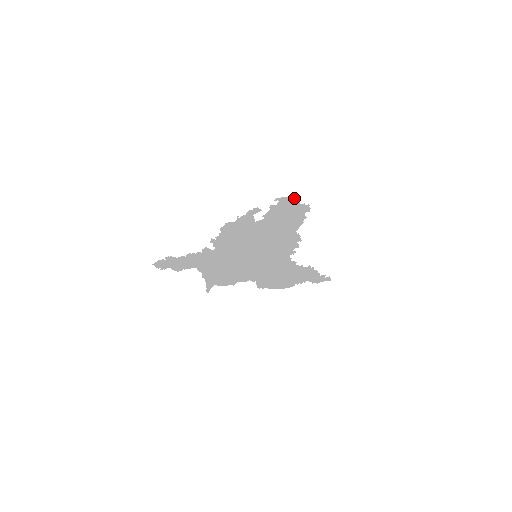
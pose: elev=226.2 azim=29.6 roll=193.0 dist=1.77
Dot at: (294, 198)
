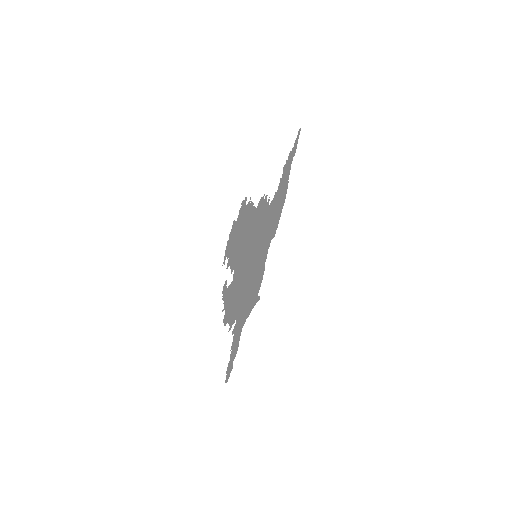
Dot at: (230, 233)
